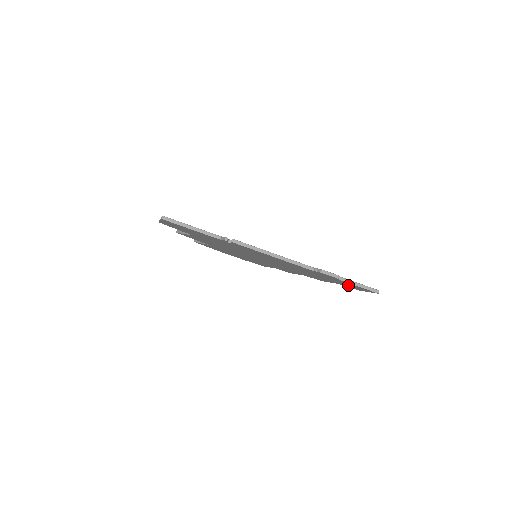
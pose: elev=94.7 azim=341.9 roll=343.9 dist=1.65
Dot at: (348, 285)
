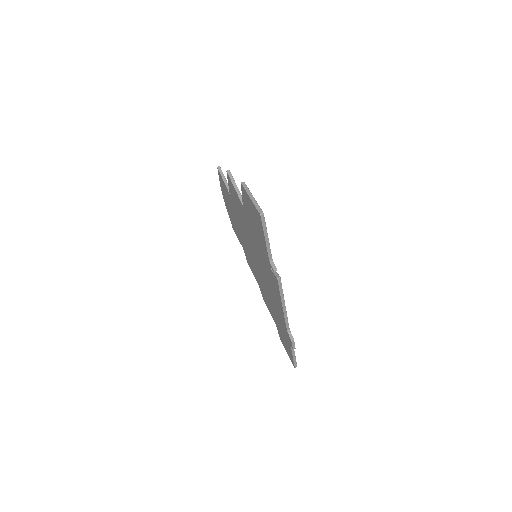
Dot at: (284, 340)
